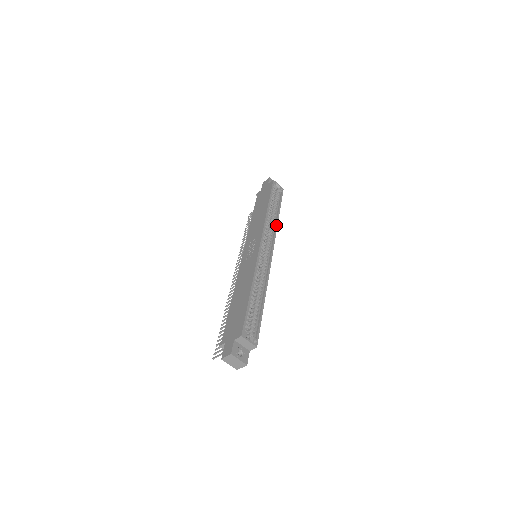
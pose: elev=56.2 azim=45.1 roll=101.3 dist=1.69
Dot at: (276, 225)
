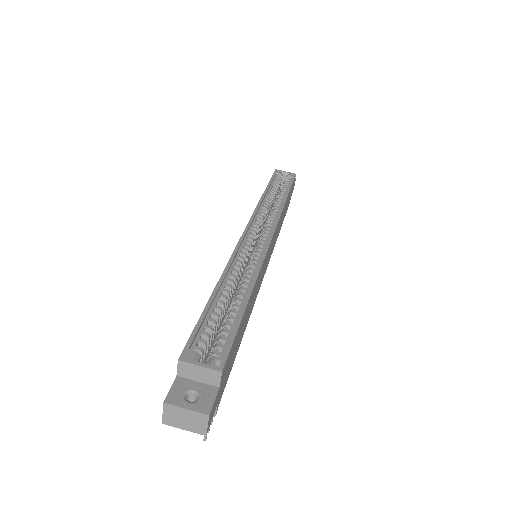
Dot at: (280, 207)
